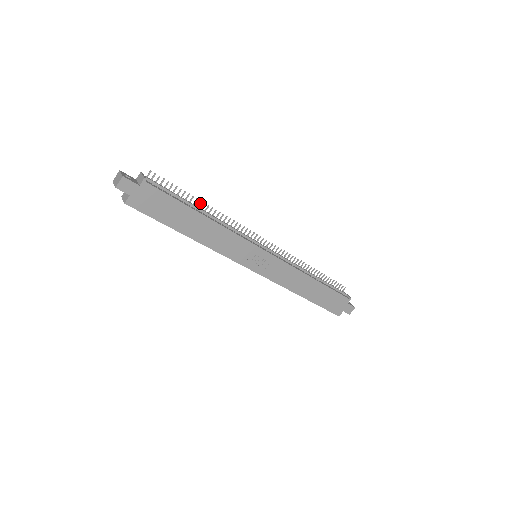
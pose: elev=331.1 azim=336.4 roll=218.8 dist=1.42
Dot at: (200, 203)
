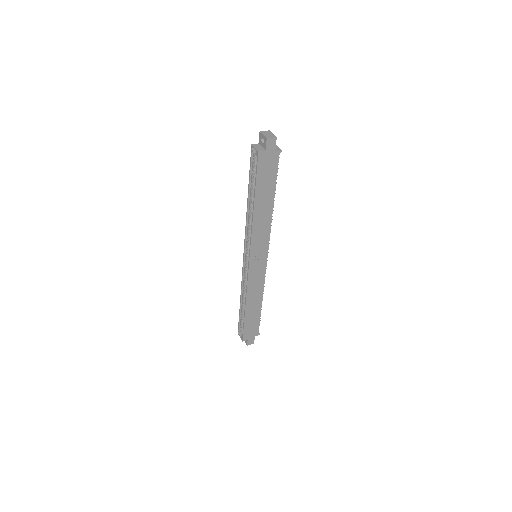
Dot at: occluded
